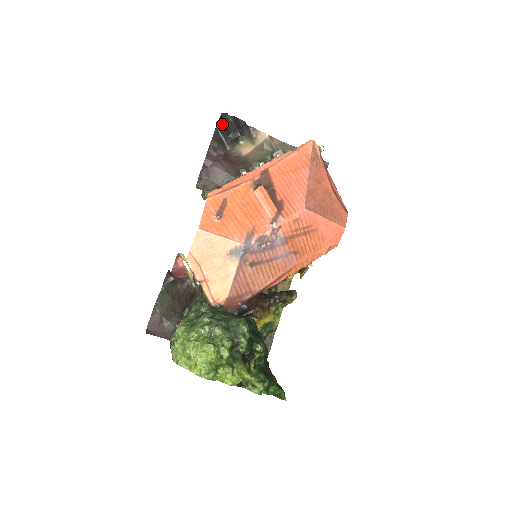
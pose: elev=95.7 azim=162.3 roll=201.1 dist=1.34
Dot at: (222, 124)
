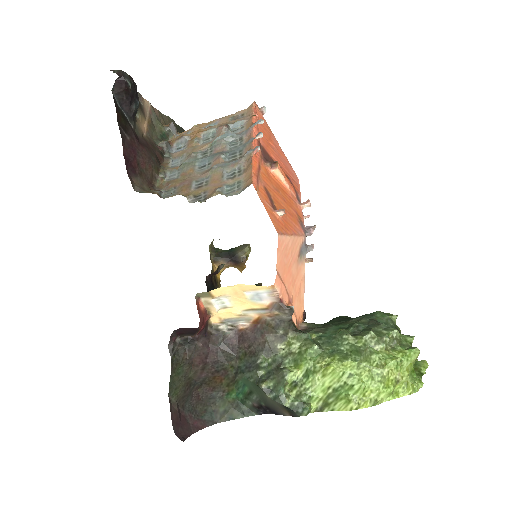
Dot at: (122, 88)
